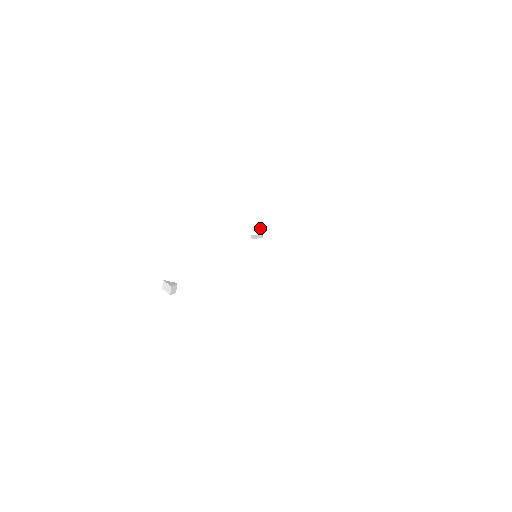
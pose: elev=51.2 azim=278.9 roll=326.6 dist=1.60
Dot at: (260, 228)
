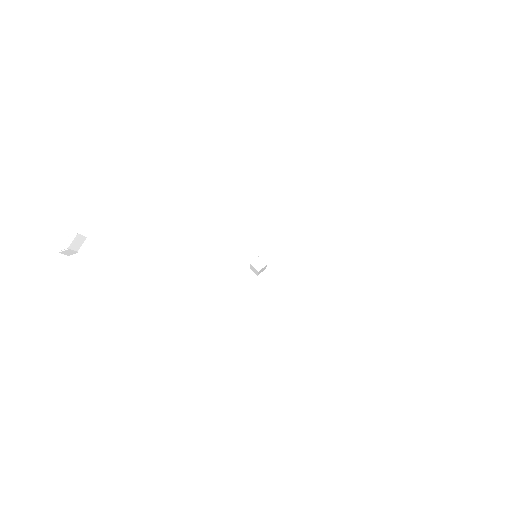
Dot at: (266, 266)
